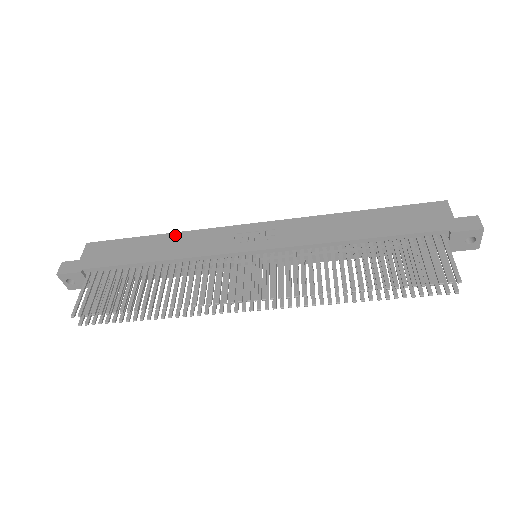
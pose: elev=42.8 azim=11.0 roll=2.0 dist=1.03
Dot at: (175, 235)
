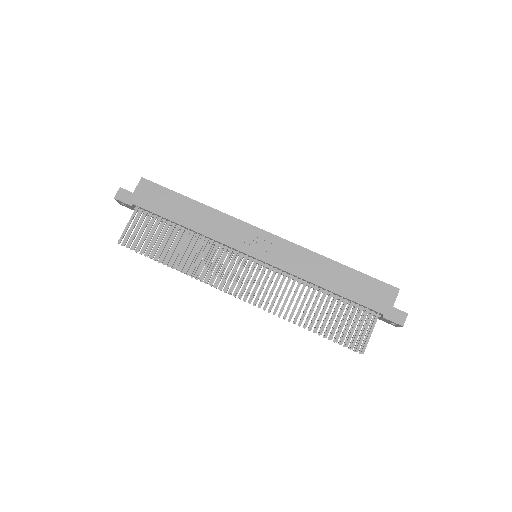
Dot at: (207, 209)
